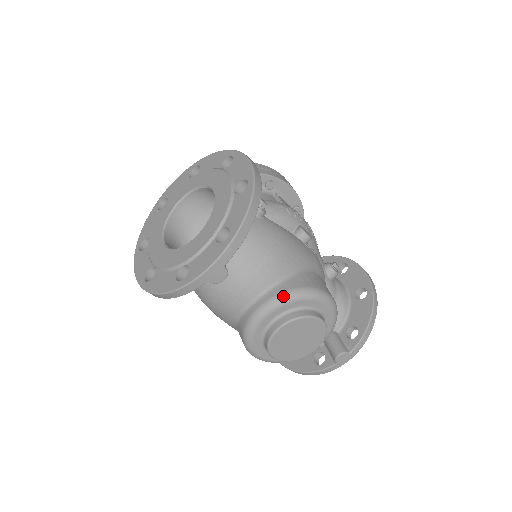
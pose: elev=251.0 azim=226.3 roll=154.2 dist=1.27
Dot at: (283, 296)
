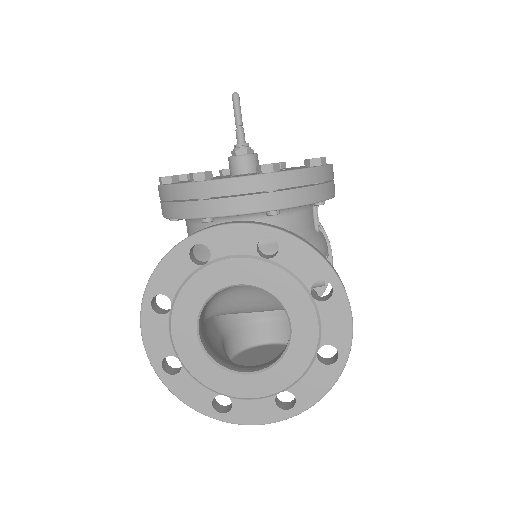
Dot at: occluded
